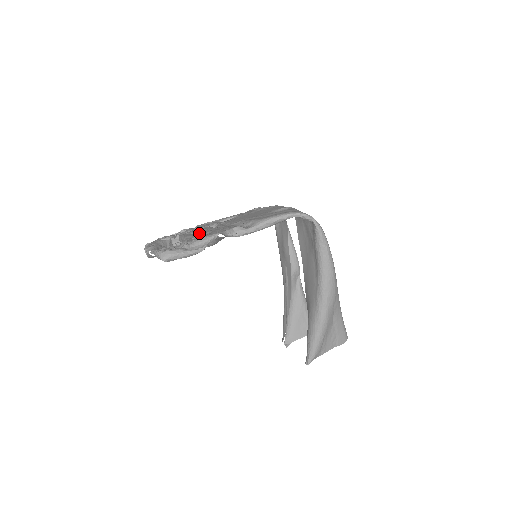
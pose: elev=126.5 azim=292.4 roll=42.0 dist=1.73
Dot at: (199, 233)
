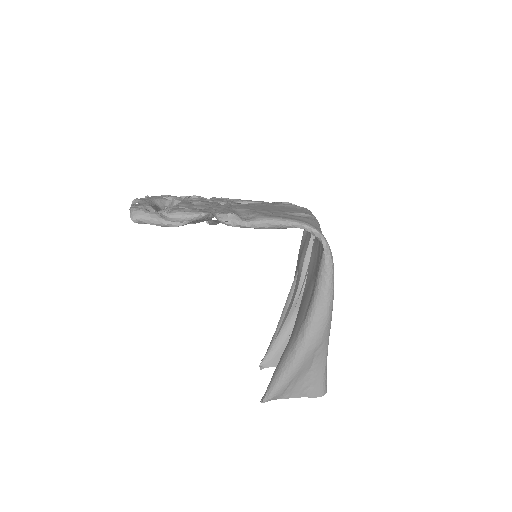
Dot at: (195, 205)
